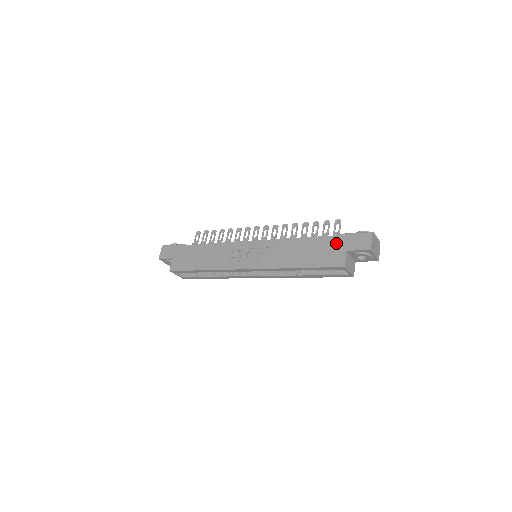
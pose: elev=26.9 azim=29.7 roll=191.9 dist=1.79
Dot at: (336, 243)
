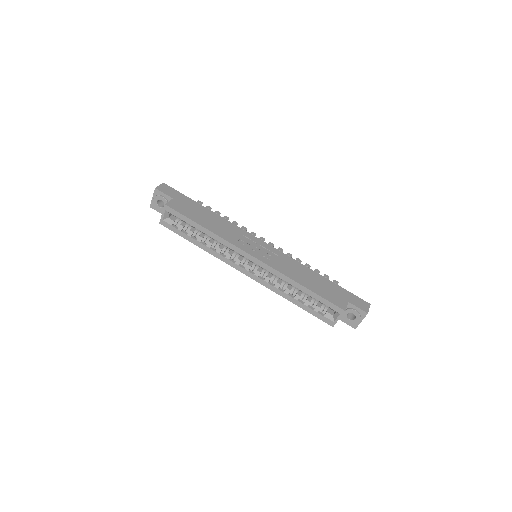
Dot at: (341, 292)
